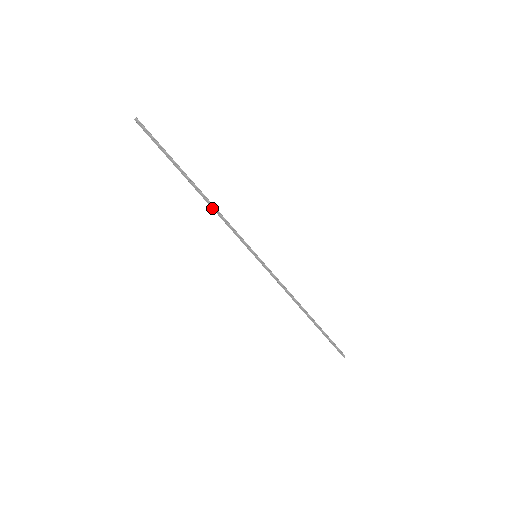
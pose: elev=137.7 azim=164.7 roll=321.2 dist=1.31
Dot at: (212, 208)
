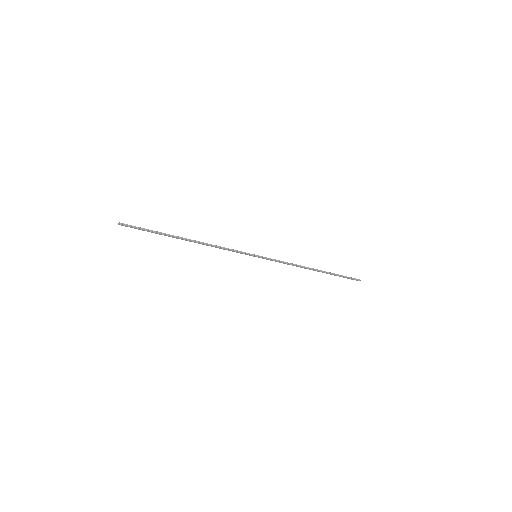
Dot at: (206, 245)
